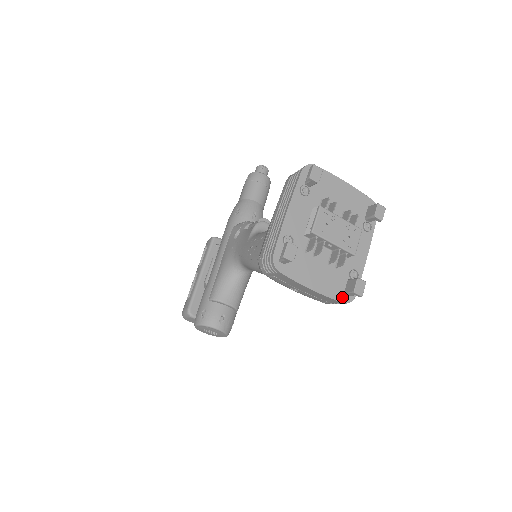
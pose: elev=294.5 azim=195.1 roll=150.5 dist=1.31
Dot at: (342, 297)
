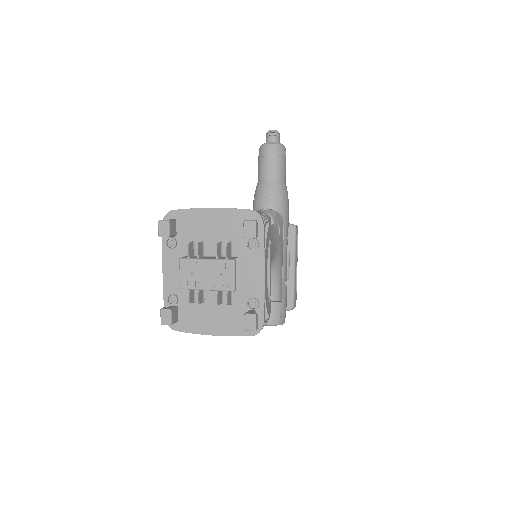
Dot at: (248, 331)
